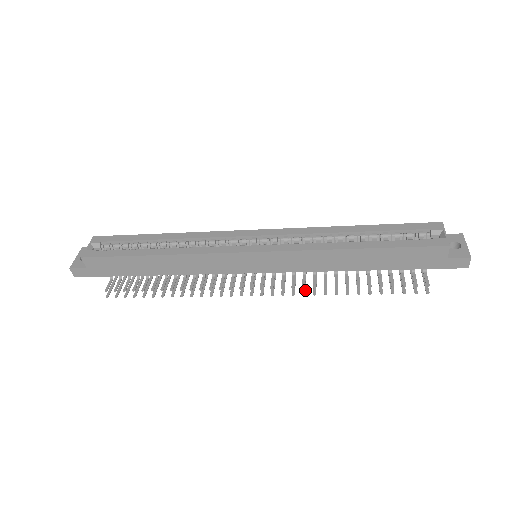
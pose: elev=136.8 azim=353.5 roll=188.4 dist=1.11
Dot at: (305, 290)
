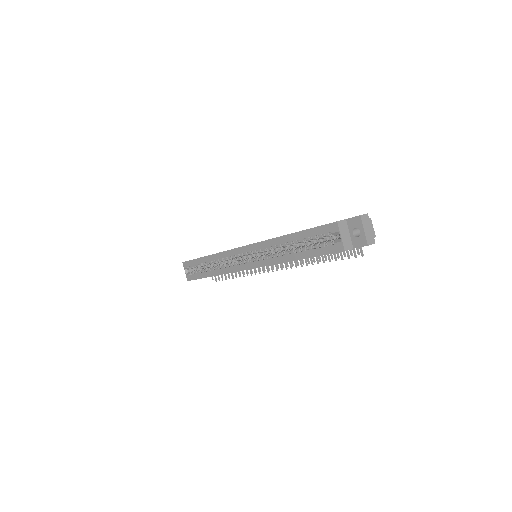
Dot at: (296, 264)
